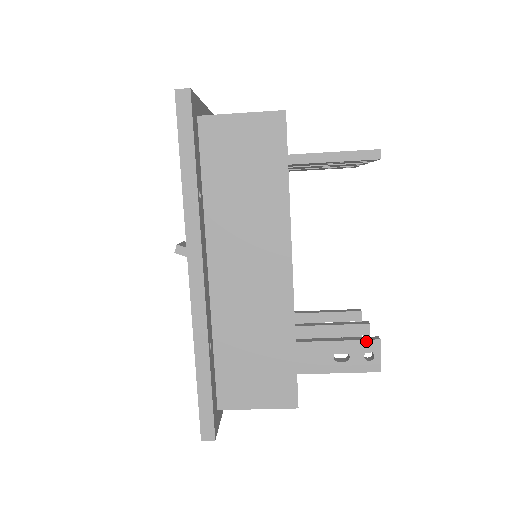
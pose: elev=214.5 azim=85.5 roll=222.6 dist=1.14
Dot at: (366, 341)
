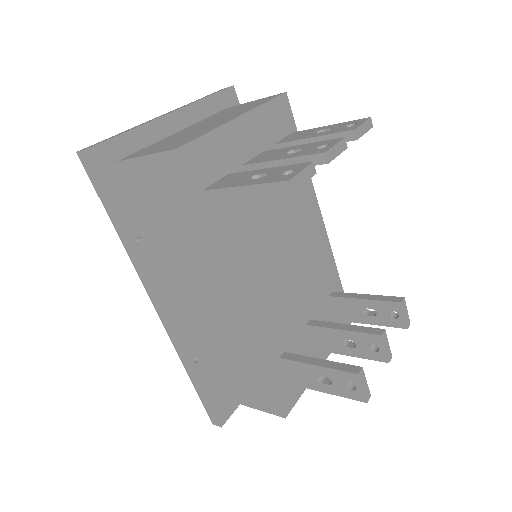
Dot at: (344, 372)
